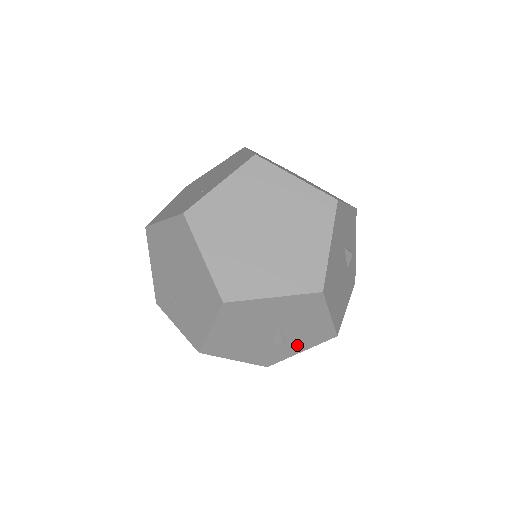
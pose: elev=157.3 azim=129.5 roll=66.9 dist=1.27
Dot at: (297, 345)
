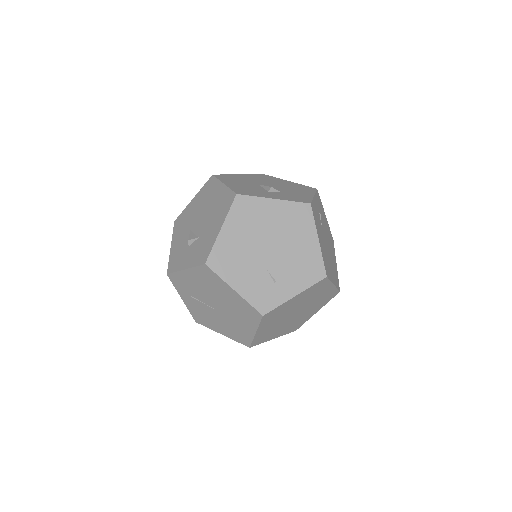
Dot at: occluded
